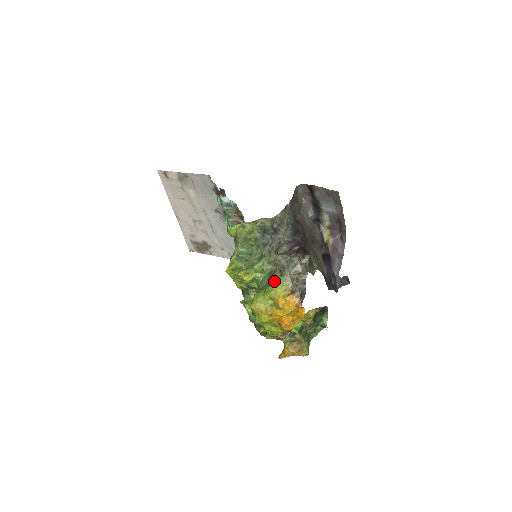
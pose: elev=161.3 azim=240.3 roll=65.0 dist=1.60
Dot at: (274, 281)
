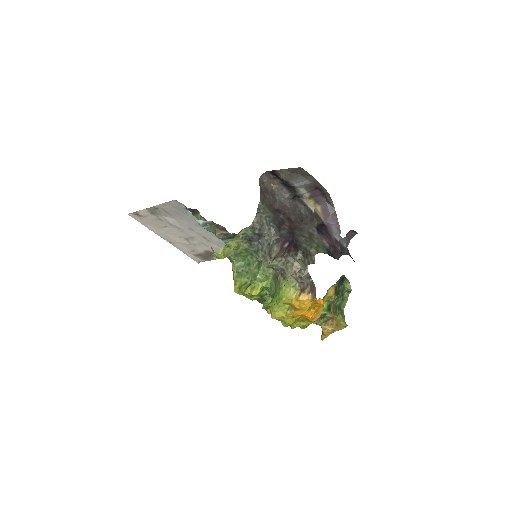
Dot at: (280, 287)
